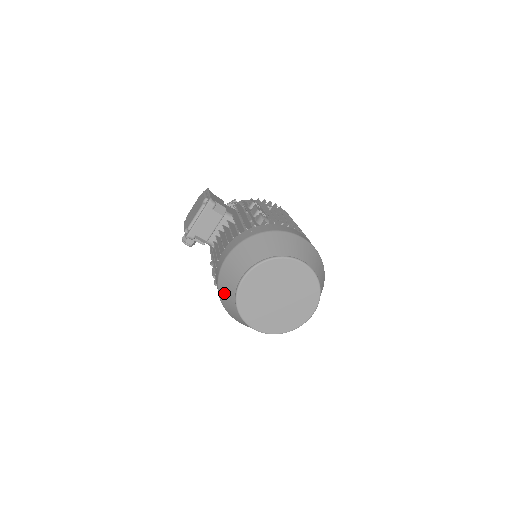
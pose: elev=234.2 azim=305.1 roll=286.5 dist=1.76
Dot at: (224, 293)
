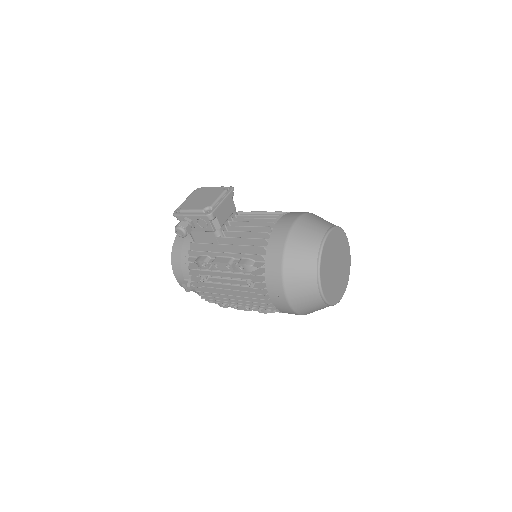
Dot at: (297, 253)
